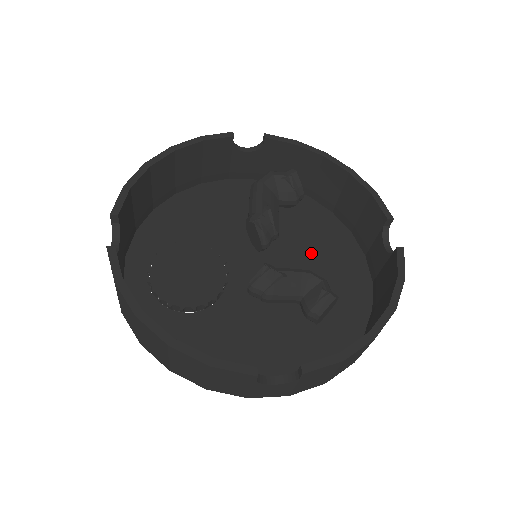
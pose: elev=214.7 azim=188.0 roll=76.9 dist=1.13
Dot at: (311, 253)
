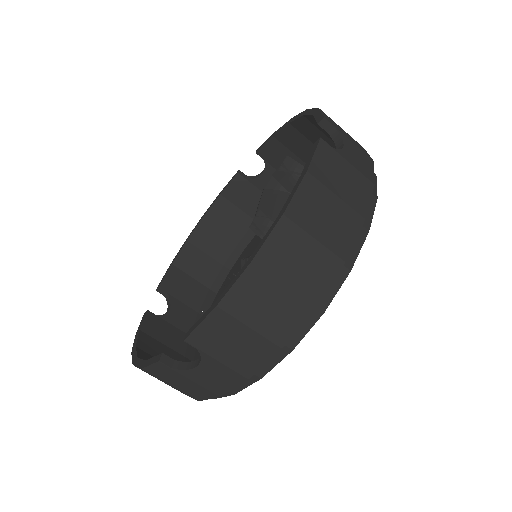
Dot at: occluded
